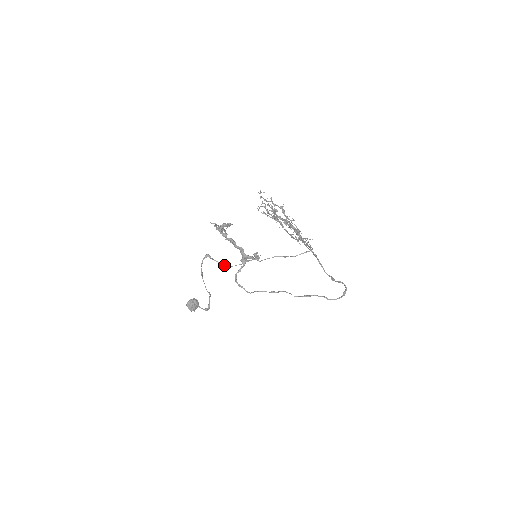
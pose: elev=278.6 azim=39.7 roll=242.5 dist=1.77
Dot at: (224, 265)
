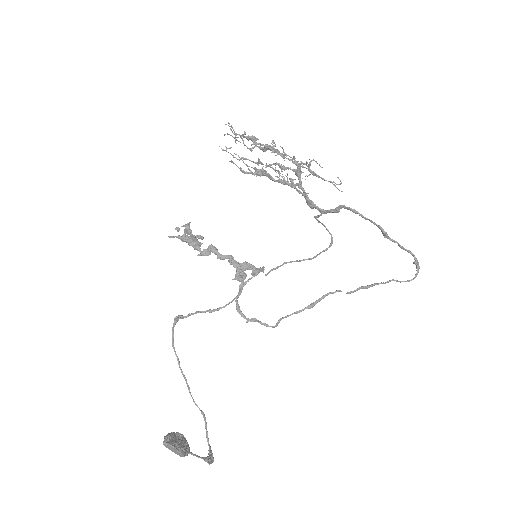
Dot at: (211, 310)
